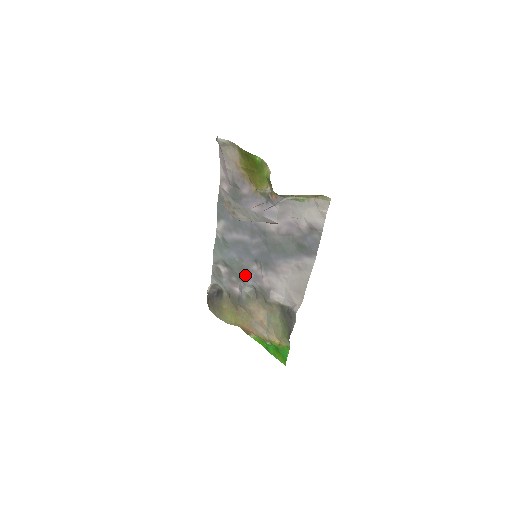
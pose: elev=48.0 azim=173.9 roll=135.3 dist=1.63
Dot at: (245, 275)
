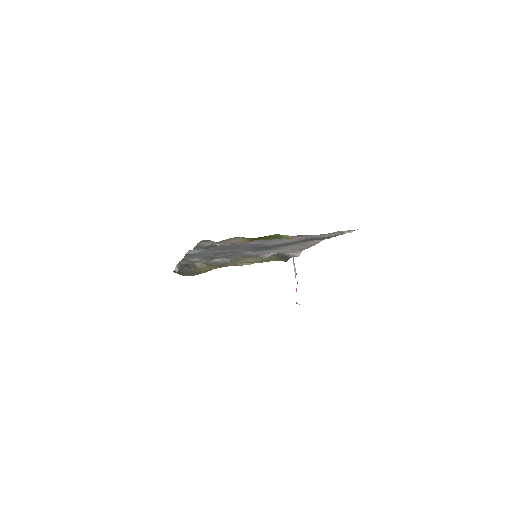
Dot at: occluded
